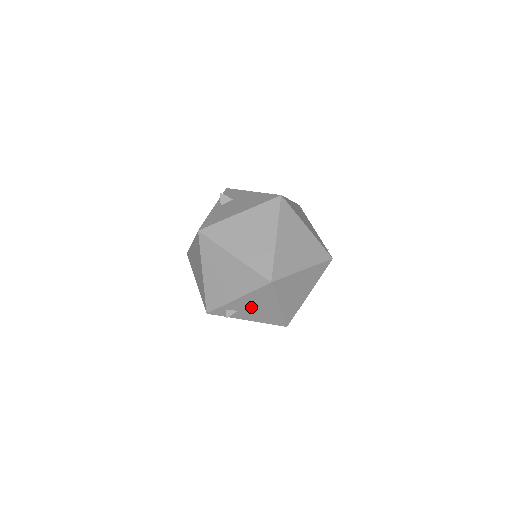
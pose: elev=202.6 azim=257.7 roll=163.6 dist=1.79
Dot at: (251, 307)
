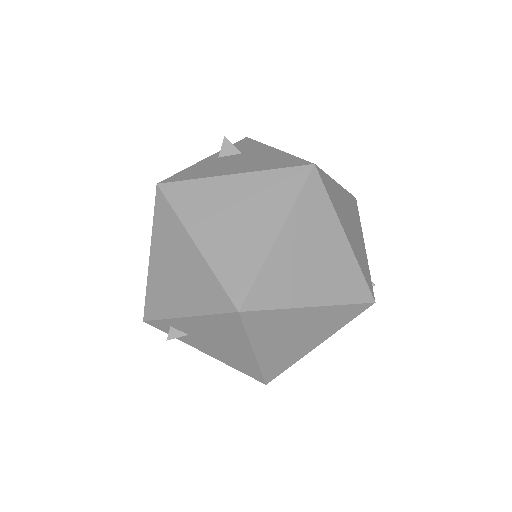
Dot at: (208, 337)
